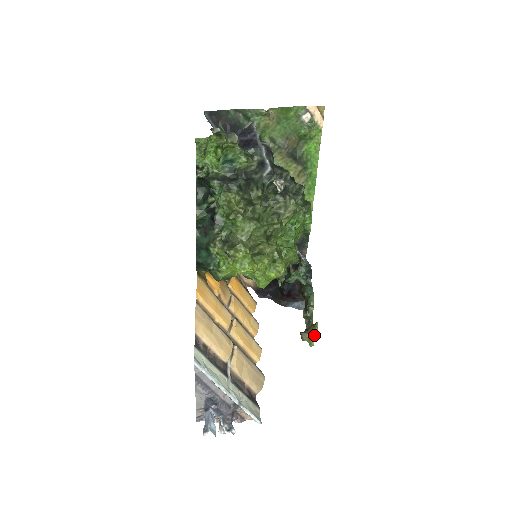
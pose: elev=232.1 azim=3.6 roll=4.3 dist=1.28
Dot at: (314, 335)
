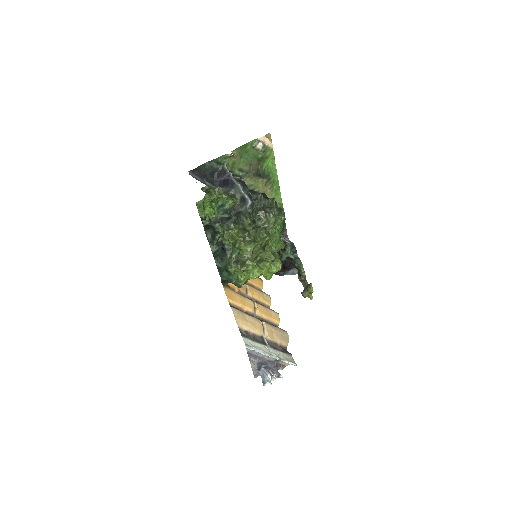
Dot at: (311, 292)
